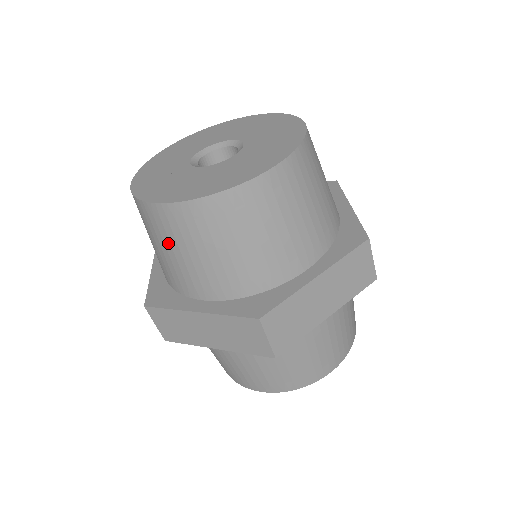
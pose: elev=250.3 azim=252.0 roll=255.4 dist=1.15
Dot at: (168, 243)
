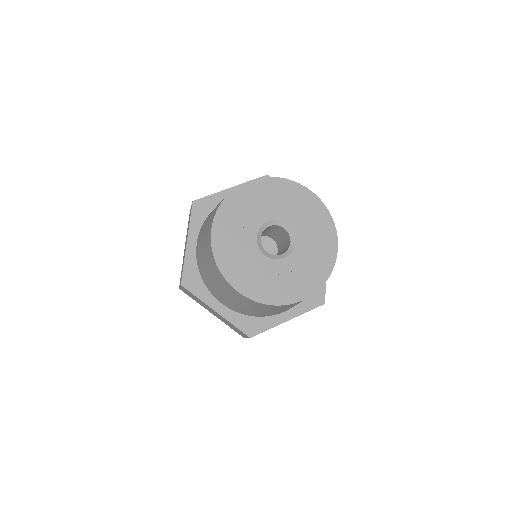
Dot at: (221, 288)
